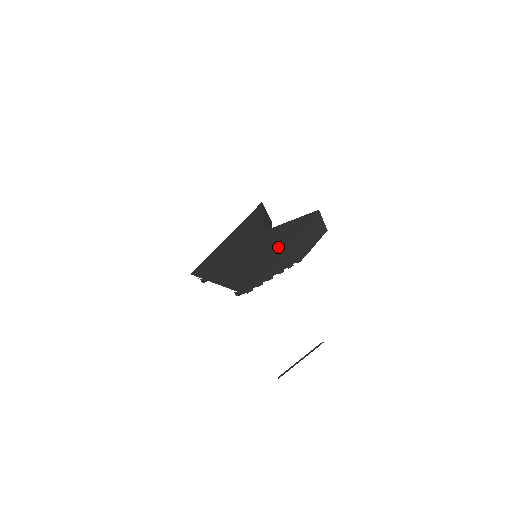
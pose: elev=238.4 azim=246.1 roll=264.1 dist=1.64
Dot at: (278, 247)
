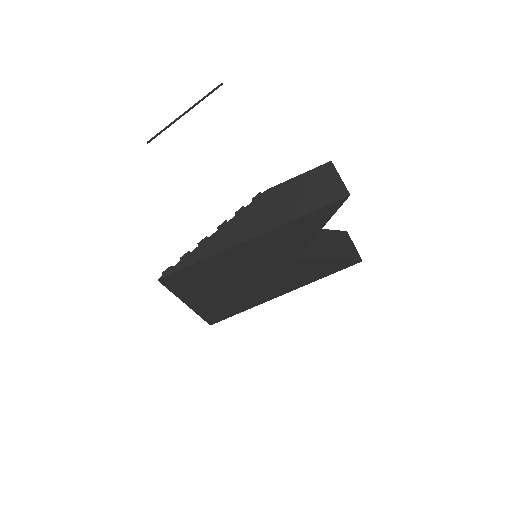
Dot at: (284, 290)
